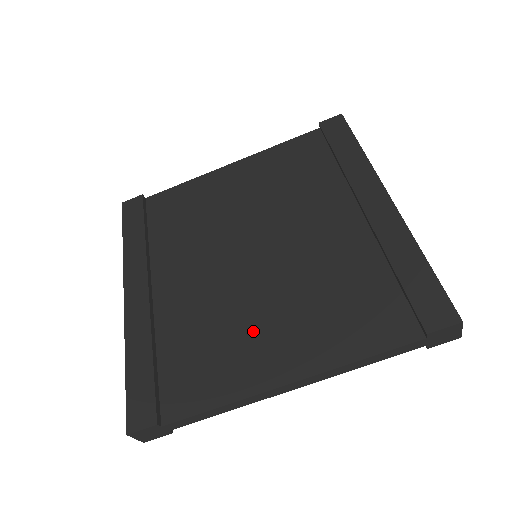
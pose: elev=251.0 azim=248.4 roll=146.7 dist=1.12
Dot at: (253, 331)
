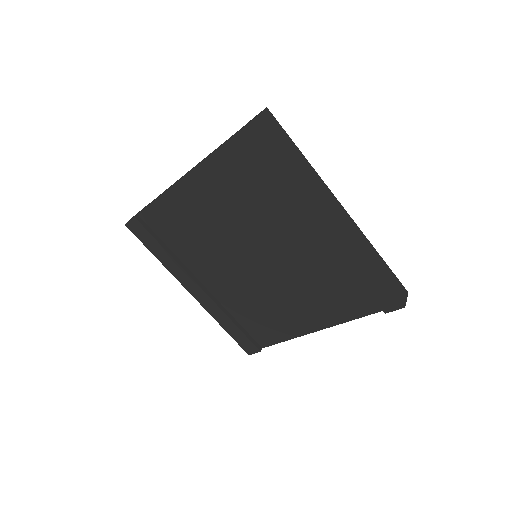
Dot at: (283, 307)
